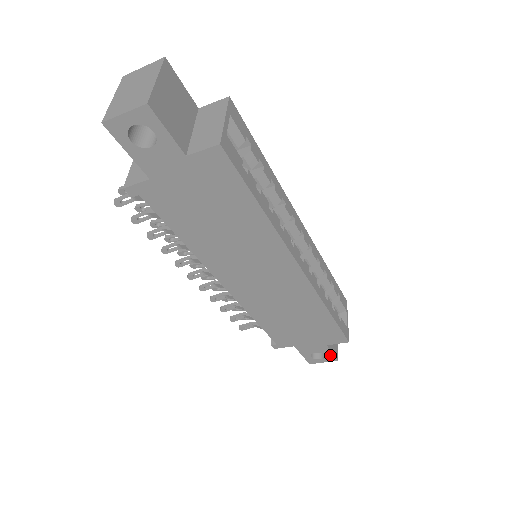
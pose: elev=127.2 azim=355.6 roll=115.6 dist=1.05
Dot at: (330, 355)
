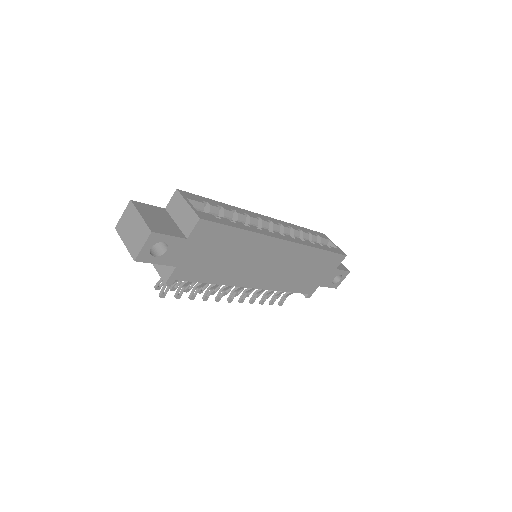
Dot at: (343, 273)
